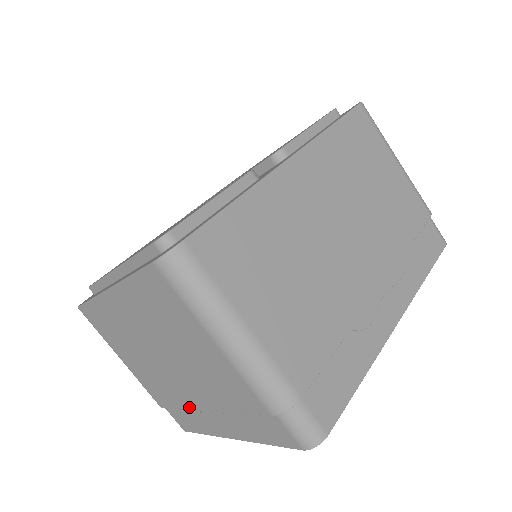
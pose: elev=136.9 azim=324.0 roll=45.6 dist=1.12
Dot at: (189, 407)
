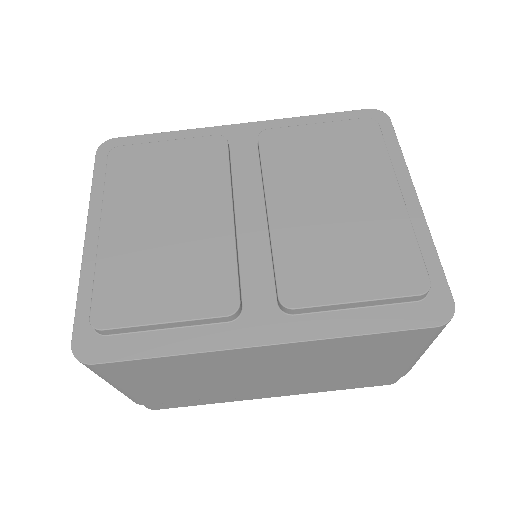
Dot at: occluded
